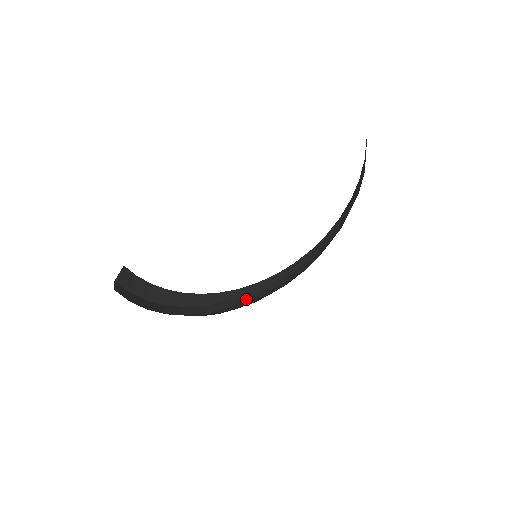
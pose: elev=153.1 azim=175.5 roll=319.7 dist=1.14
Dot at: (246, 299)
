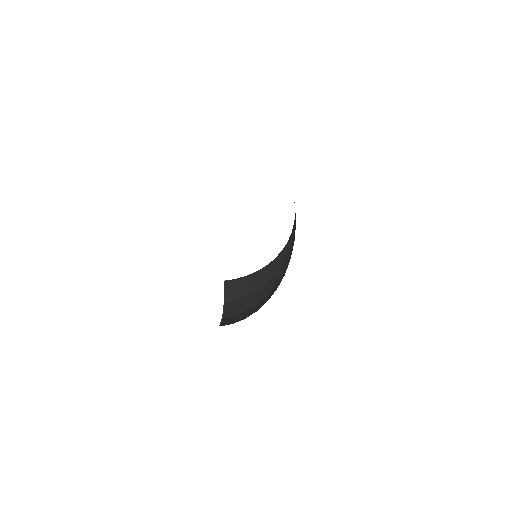
Dot at: (289, 257)
